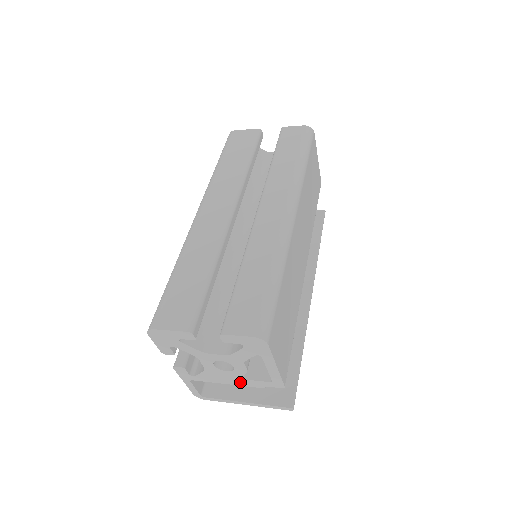
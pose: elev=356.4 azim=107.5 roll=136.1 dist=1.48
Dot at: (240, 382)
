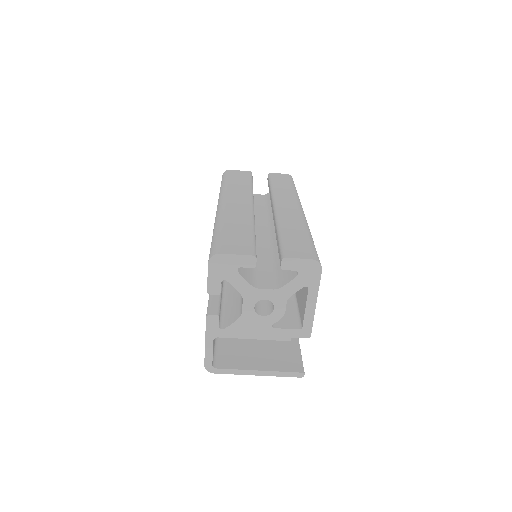
Dot at: (269, 334)
